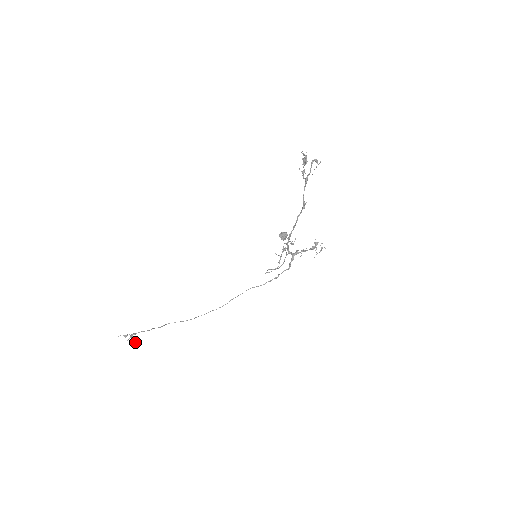
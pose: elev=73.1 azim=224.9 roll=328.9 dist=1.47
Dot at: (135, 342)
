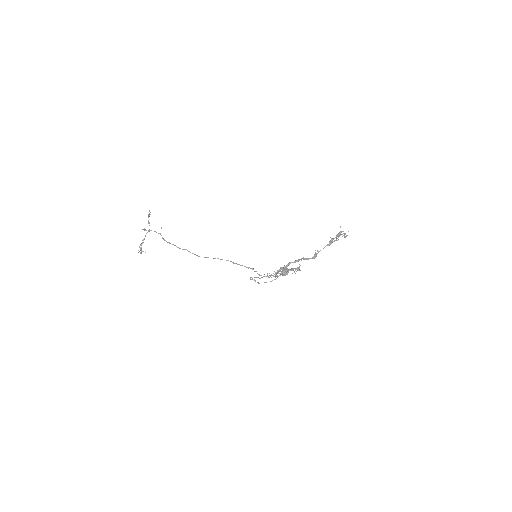
Dot at: (141, 252)
